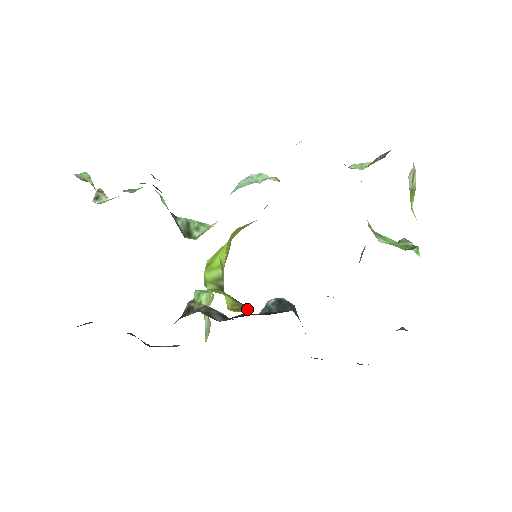
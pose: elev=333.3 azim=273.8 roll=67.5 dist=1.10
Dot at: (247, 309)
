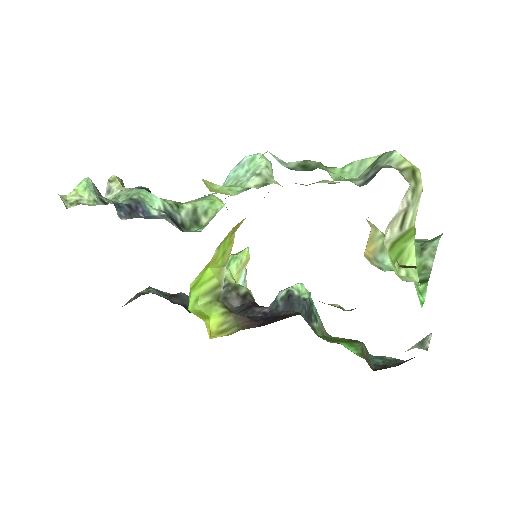
Dot at: (235, 329)
